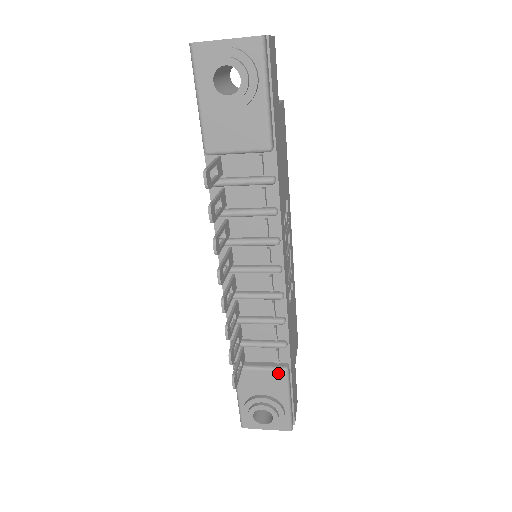
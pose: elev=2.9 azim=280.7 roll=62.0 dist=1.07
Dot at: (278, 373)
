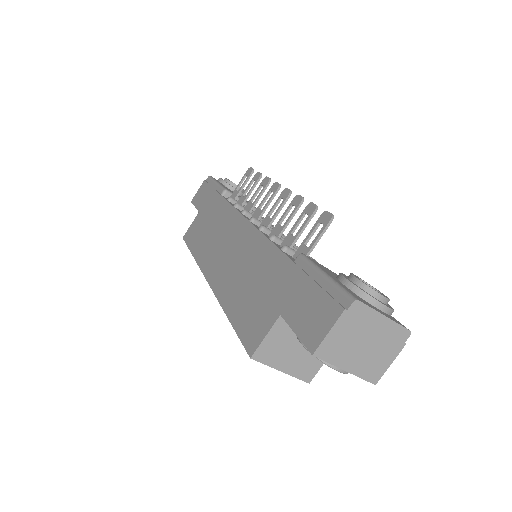
Dot at: occluded
